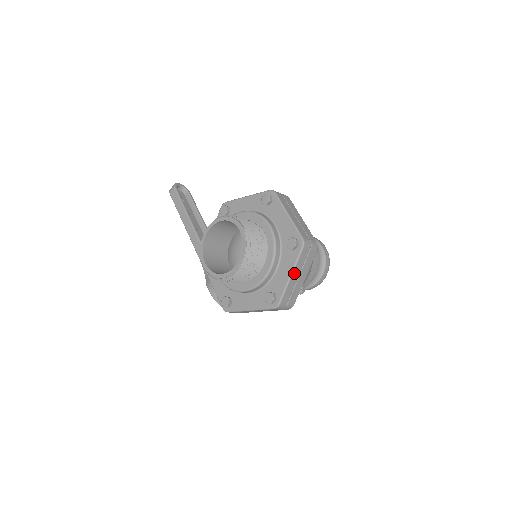
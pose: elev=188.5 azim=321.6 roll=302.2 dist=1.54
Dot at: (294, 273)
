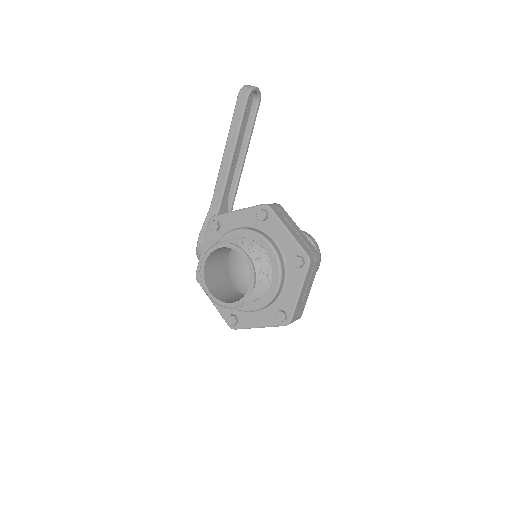
Dot at: (263, 327)
